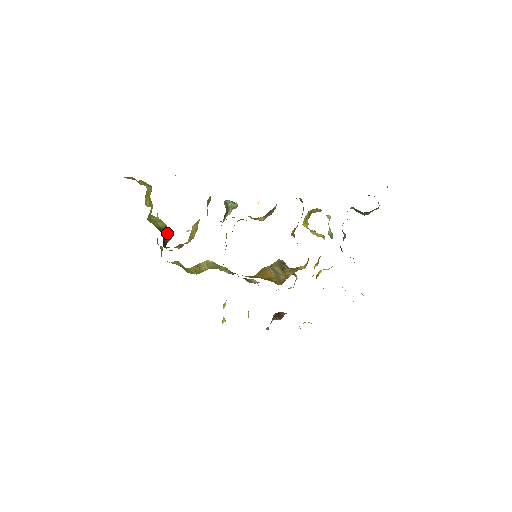
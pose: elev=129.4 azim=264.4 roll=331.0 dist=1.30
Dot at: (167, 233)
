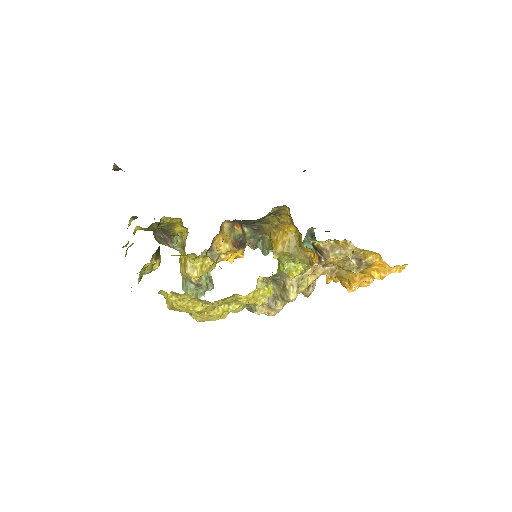
Dot at: occluded
